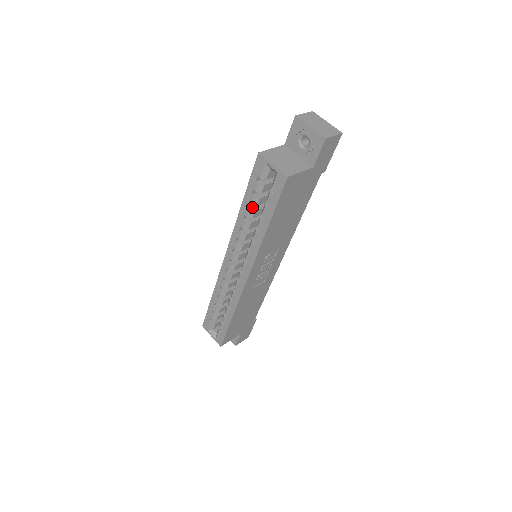
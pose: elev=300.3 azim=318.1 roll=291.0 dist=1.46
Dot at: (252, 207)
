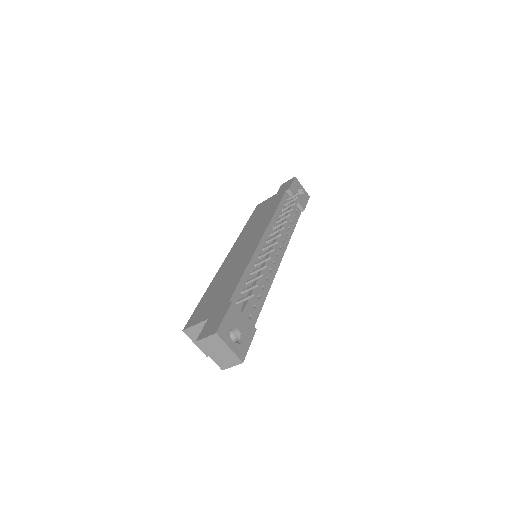
Dot at: occluded
